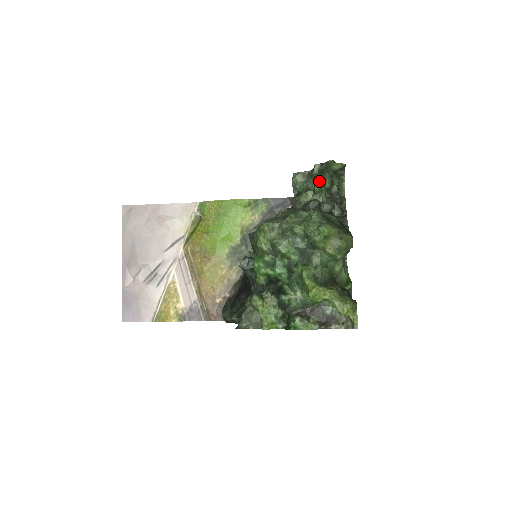
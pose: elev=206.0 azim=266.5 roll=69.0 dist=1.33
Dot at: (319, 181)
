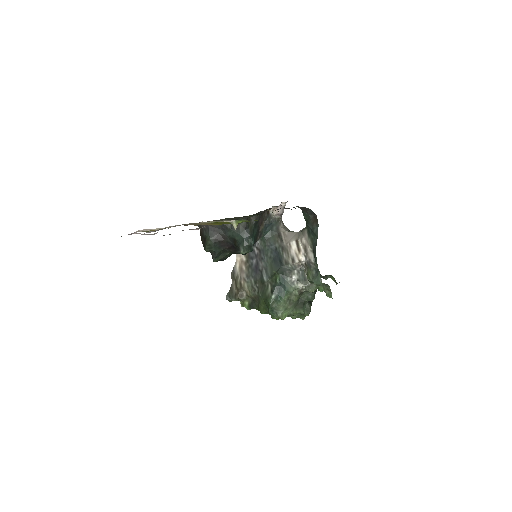
Dot at: occluded
